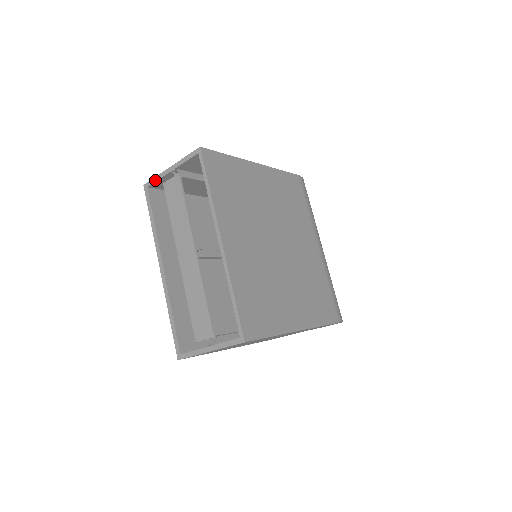
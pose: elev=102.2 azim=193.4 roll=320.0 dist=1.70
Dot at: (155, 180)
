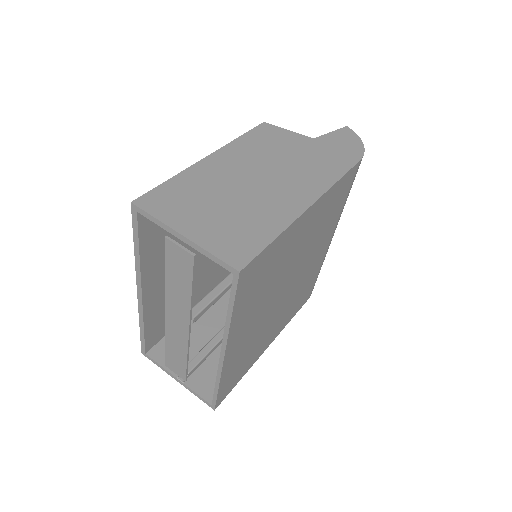
Dot at: (152, 220)
